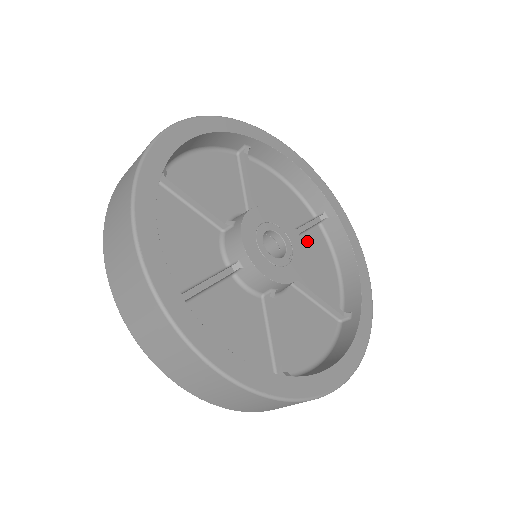
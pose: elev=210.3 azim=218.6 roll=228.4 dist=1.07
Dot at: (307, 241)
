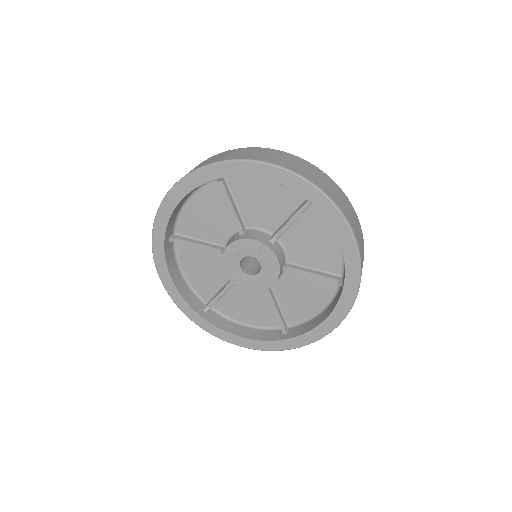
Dot at: (312, 281)
